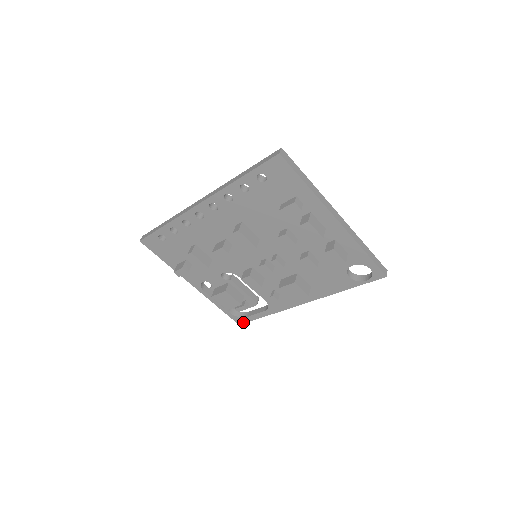
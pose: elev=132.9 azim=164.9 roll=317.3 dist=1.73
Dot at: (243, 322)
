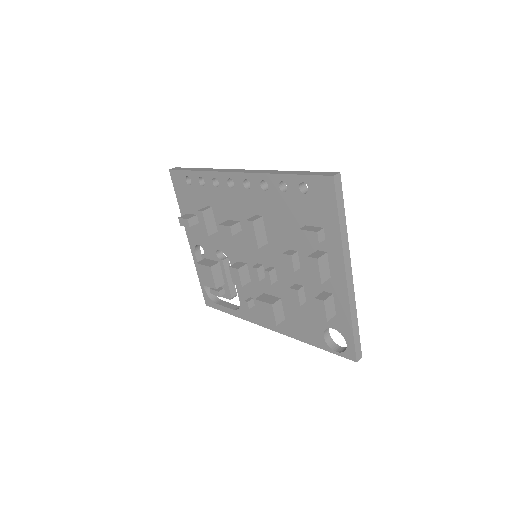
Dot at: (211, 305)
